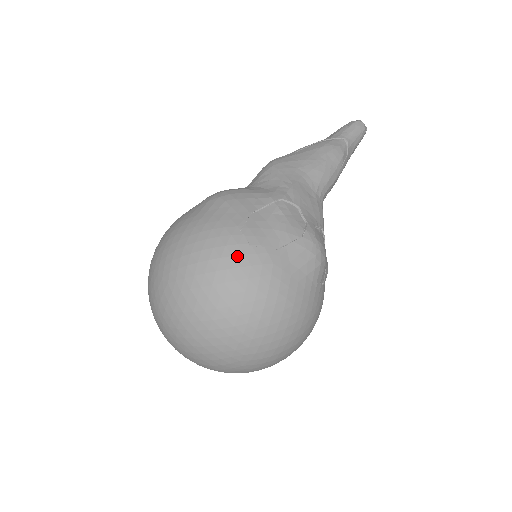
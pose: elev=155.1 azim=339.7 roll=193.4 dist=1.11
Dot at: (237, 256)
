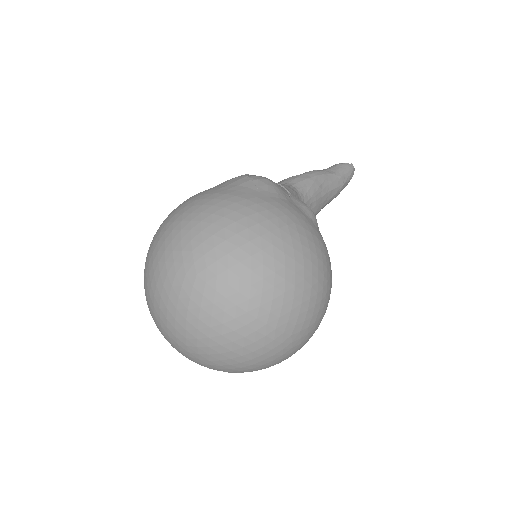
Dot at: occluded
